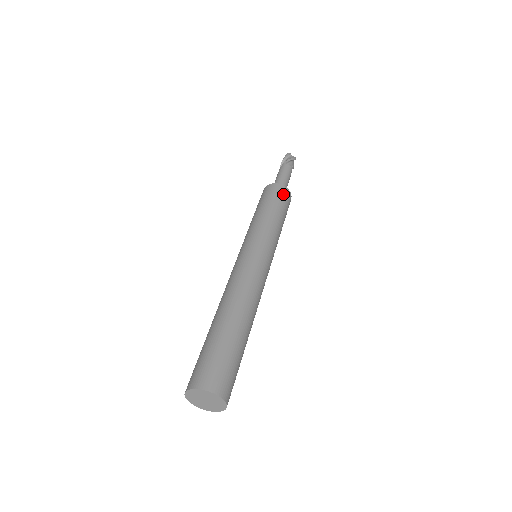
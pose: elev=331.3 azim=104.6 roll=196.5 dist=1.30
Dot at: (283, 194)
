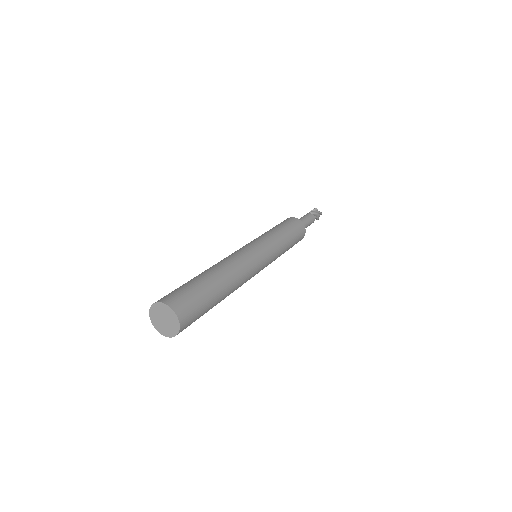
Dot at: (296, 224)
